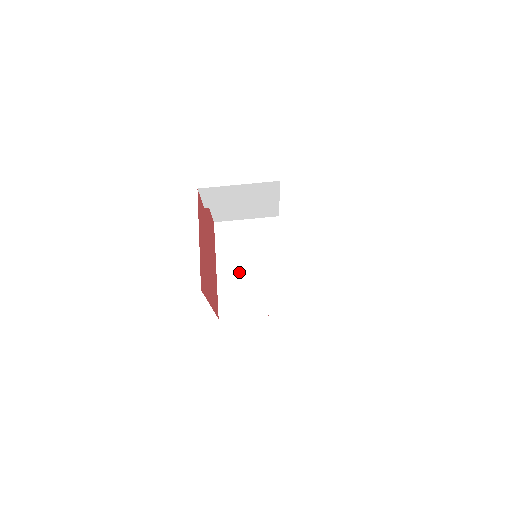
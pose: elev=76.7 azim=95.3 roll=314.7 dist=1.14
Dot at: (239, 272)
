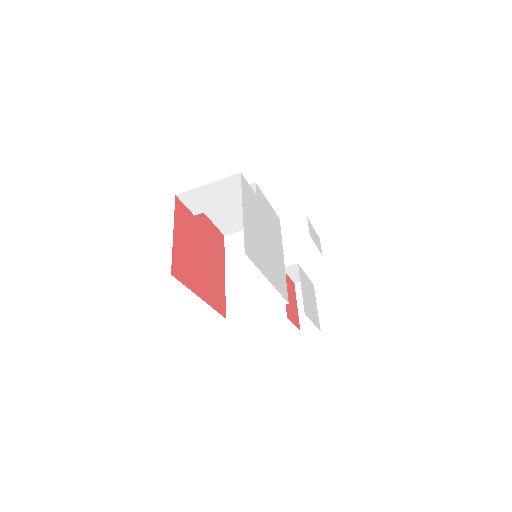
Dot at: (244, 274)
